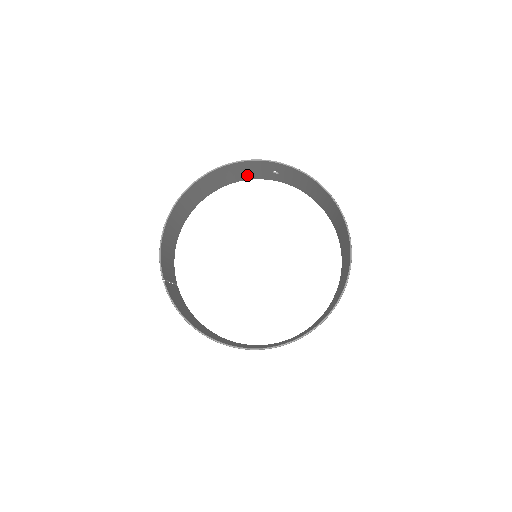
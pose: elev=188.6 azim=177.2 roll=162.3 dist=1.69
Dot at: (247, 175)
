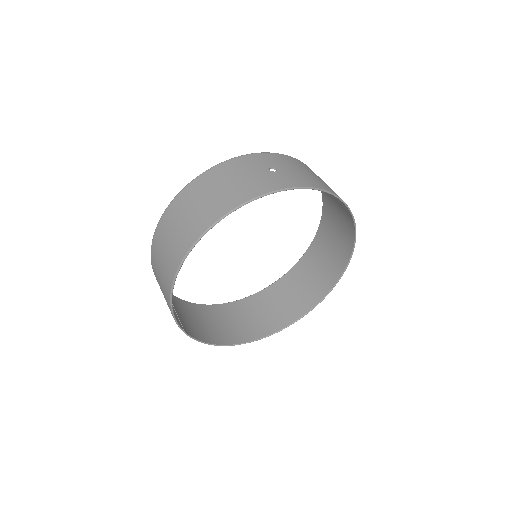
Dot at: (231, 172)
